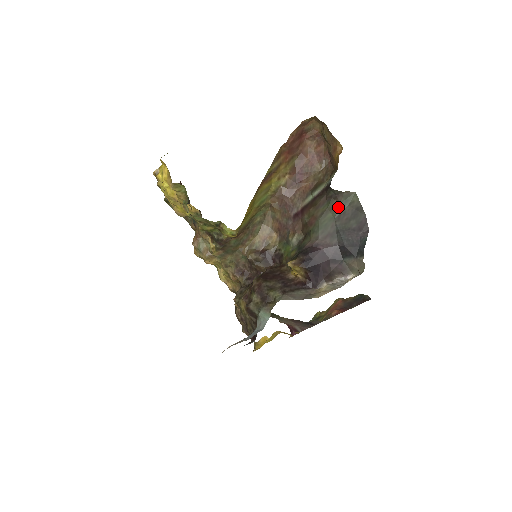
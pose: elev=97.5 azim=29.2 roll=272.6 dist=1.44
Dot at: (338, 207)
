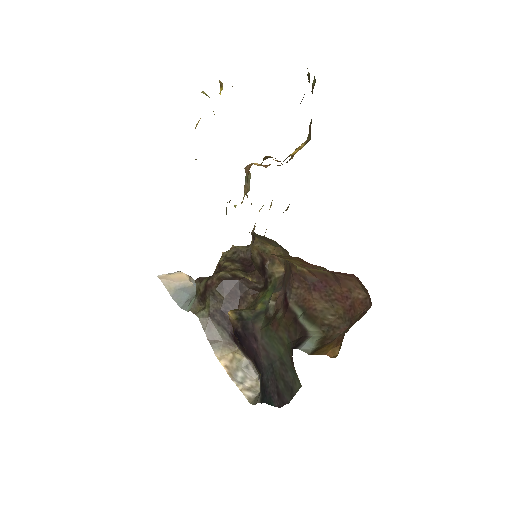
Dot at: (288, 361)
